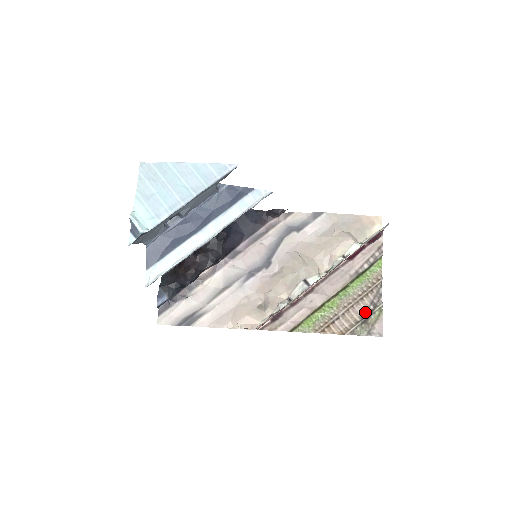
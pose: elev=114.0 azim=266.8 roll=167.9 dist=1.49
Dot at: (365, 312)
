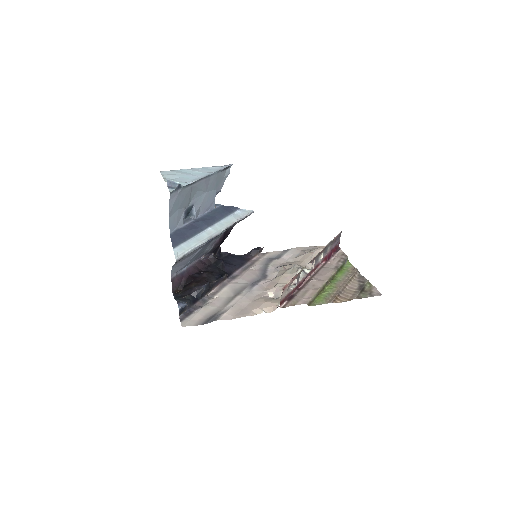
Dot at: (359, 286)
